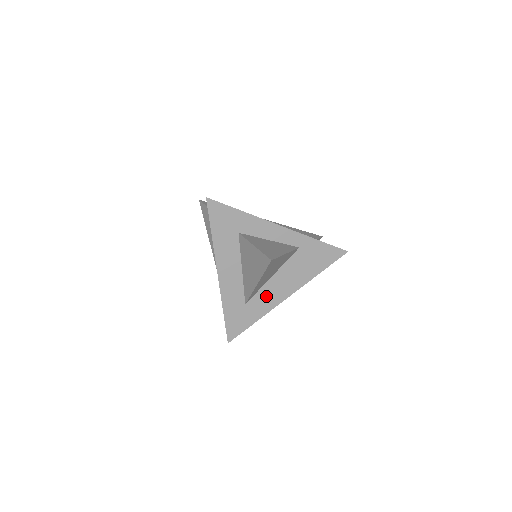
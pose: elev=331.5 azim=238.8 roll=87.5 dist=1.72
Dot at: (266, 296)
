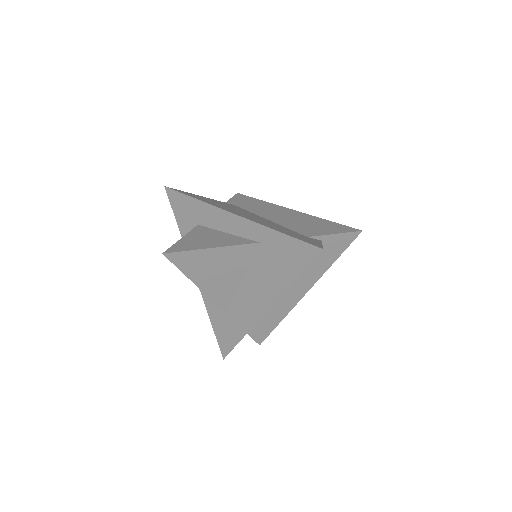
Dot at: (243, 307)
